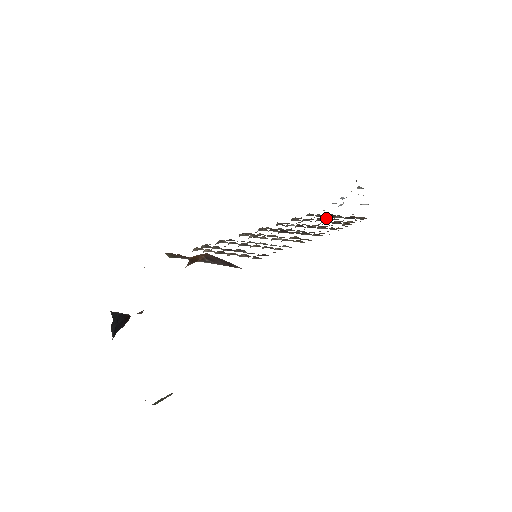
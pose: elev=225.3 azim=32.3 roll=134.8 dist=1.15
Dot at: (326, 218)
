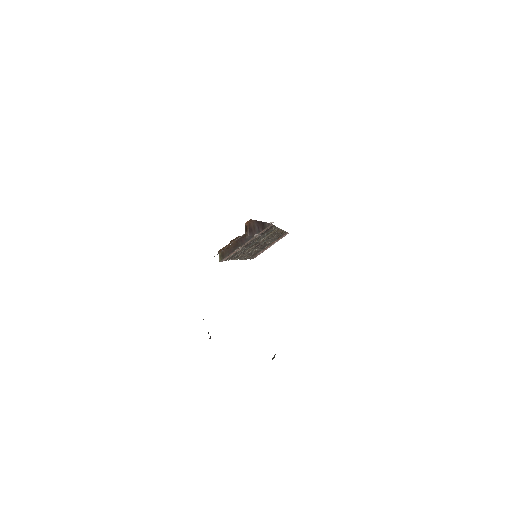
Dot at: (265, 246)
